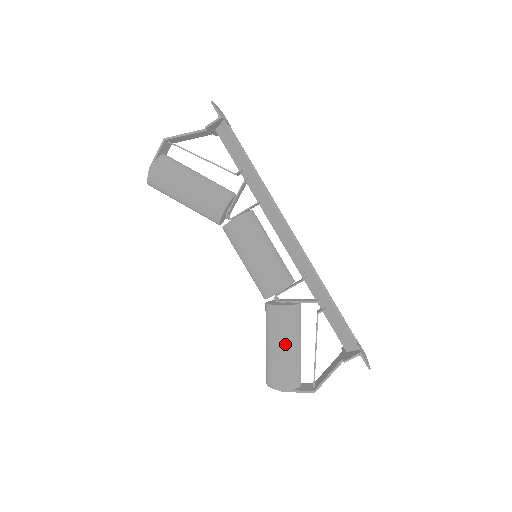
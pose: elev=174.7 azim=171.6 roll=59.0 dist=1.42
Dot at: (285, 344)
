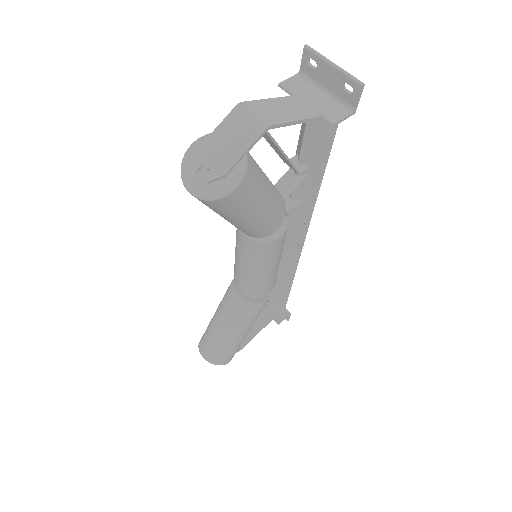
Dot at: occluded
